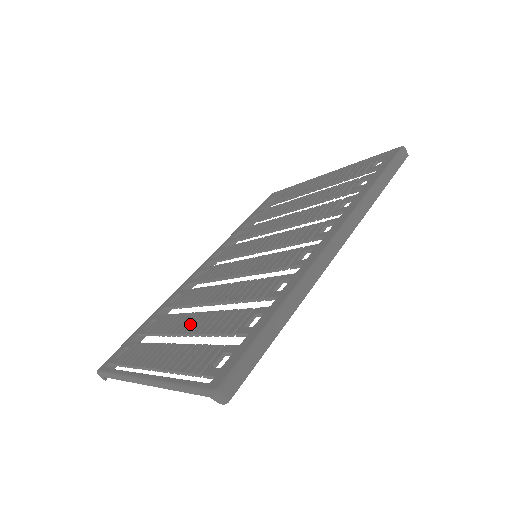
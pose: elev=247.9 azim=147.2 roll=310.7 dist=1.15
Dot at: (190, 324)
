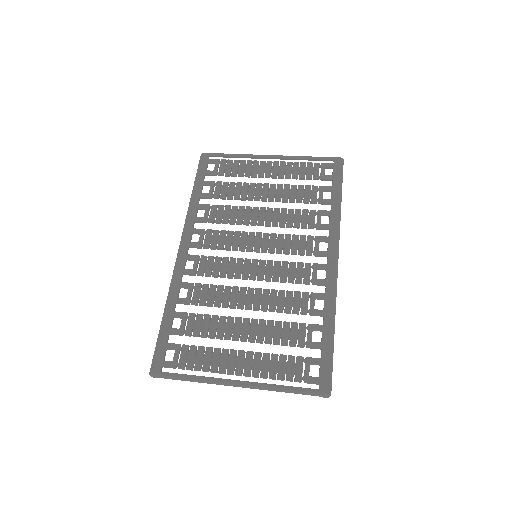
Dot at: (243, 331)
